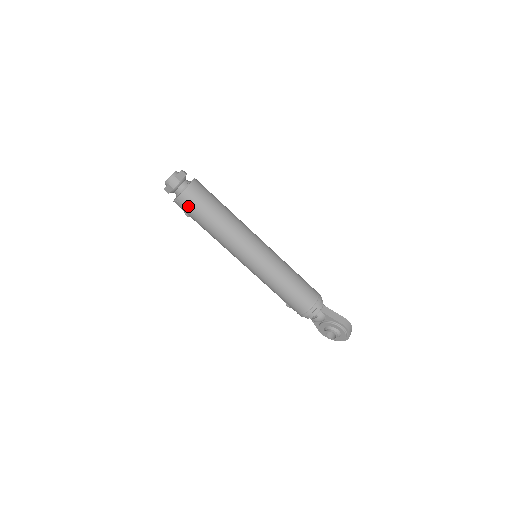
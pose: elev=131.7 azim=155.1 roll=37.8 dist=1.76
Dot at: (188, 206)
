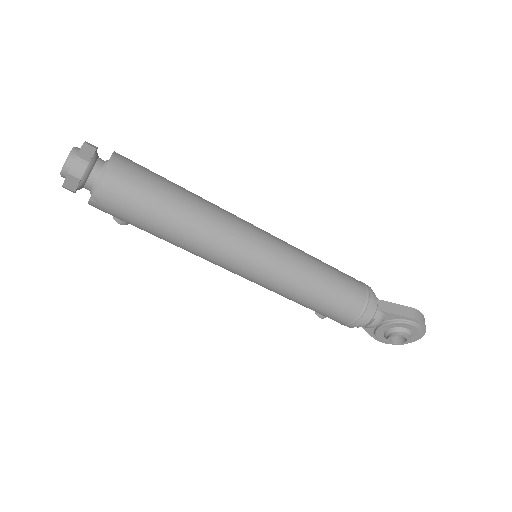
Dot at: (118, 204)
